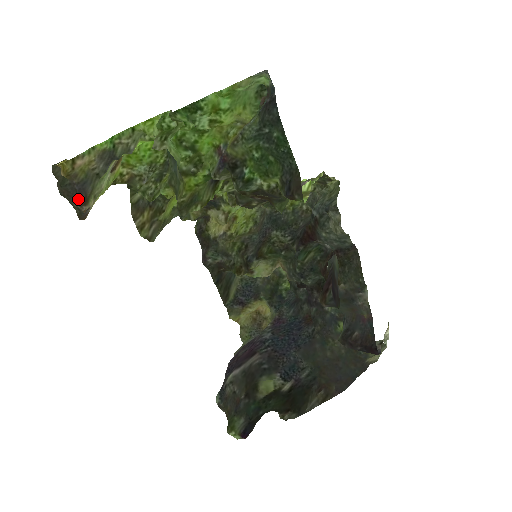
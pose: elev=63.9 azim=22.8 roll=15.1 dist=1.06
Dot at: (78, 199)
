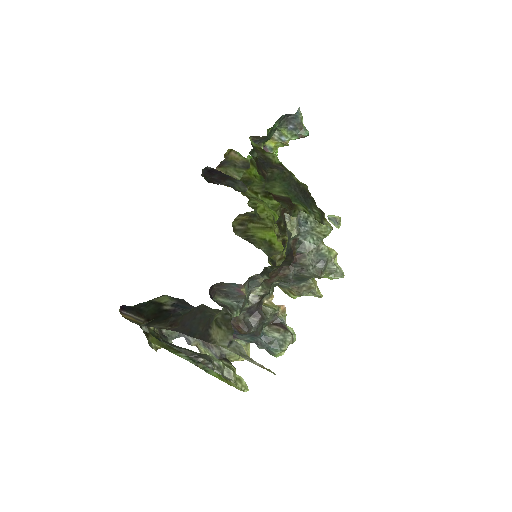
Dot at: (219, 165)
